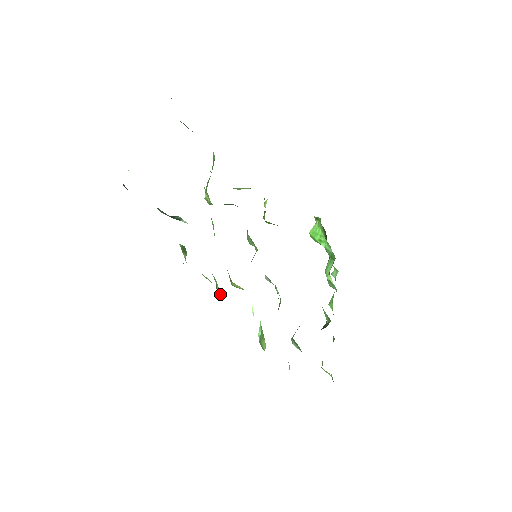
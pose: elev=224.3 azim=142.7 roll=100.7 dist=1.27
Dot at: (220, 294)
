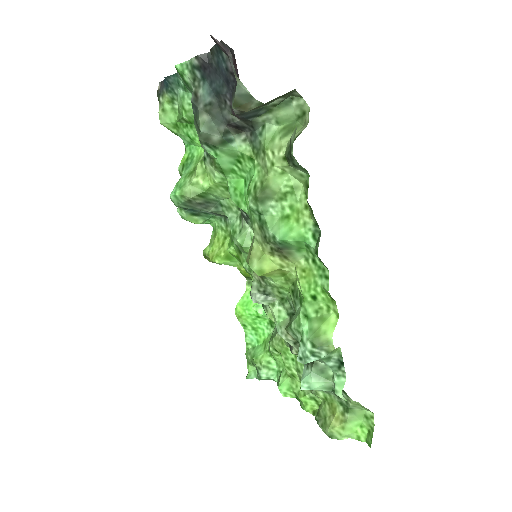
Dot at: (294, 226)
